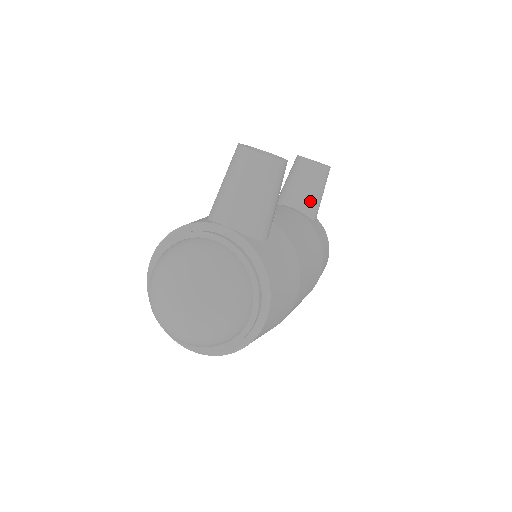
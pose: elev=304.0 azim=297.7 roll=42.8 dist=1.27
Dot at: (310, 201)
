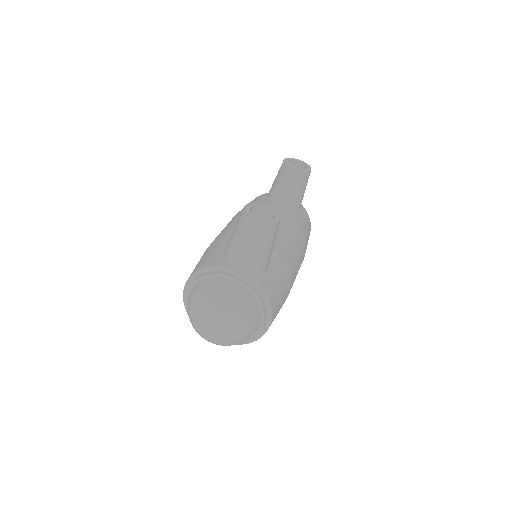
Dot at: (295, 199)
